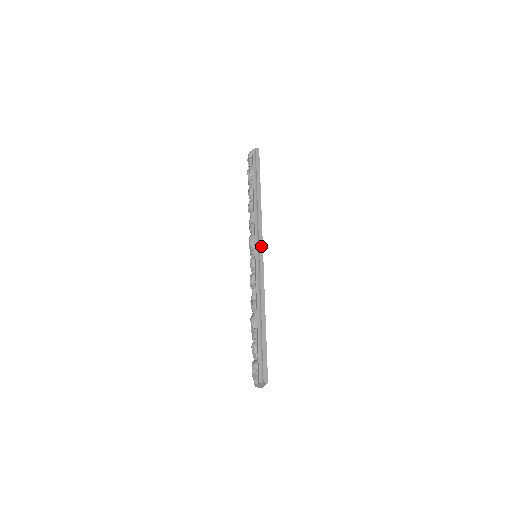
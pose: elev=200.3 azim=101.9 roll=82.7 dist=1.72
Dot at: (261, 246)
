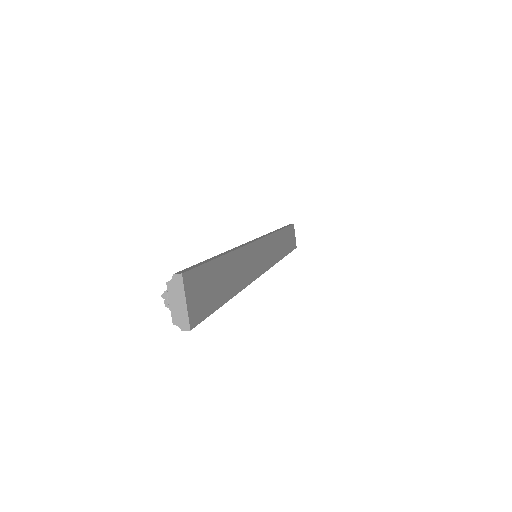
Dot at: occluded
